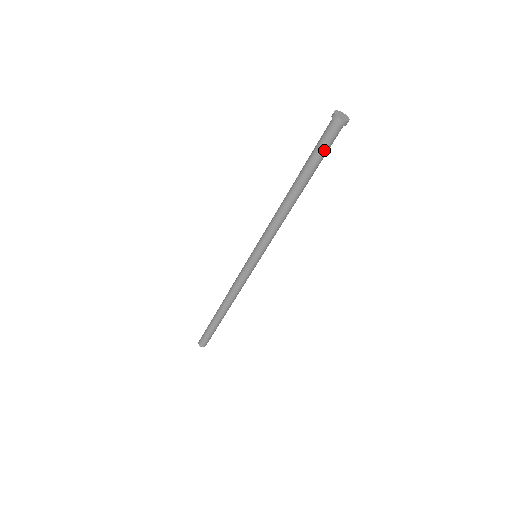
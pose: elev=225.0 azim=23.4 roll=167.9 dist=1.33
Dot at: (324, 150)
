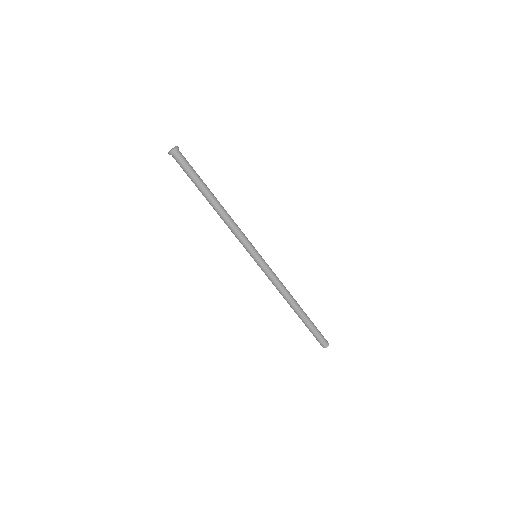
Dot at: (191, 168)
